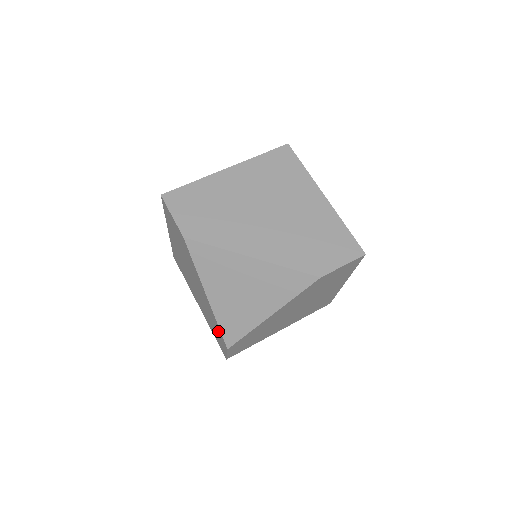
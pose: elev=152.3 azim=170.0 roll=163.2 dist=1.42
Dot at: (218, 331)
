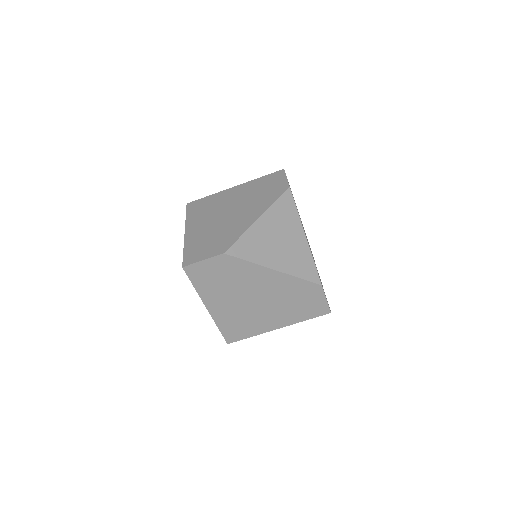
Dot at: (225, 242)
